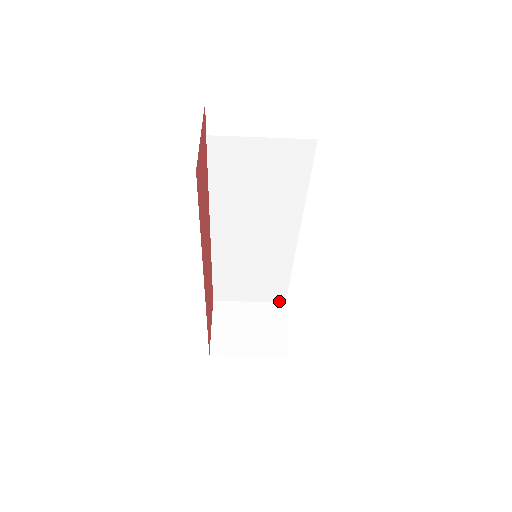
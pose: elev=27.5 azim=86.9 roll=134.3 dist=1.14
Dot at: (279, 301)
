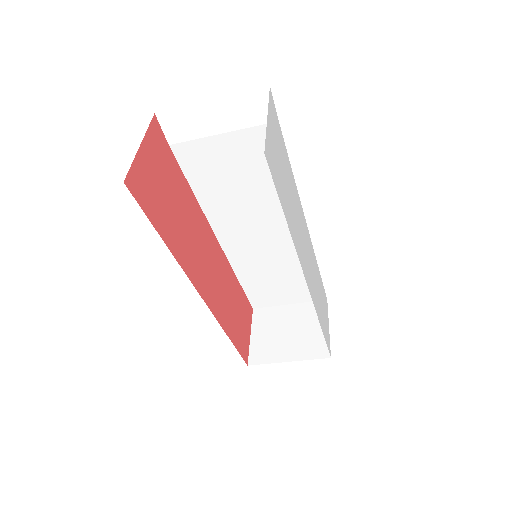
Dot at: occluded
